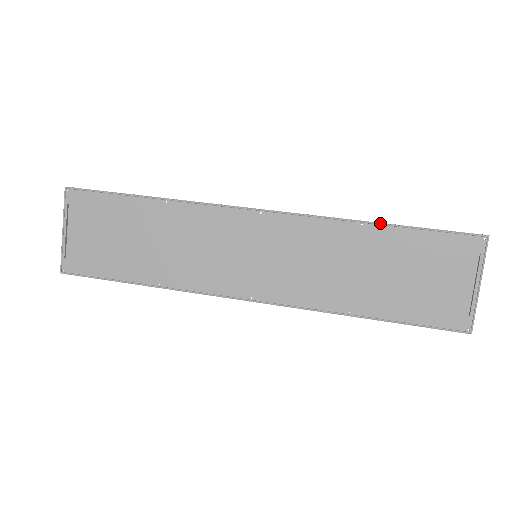
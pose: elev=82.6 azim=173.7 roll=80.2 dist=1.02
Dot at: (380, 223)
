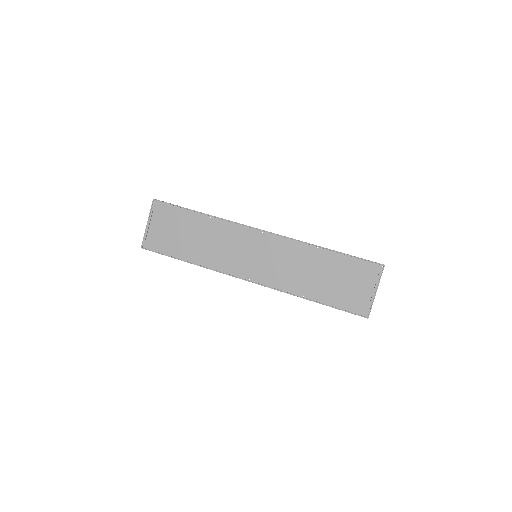
Dot at: (327, 249)
